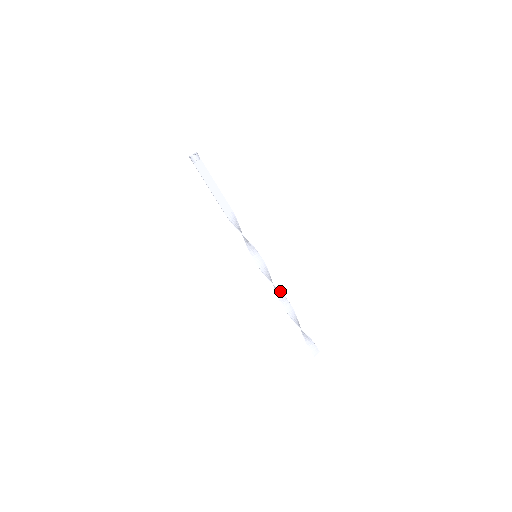
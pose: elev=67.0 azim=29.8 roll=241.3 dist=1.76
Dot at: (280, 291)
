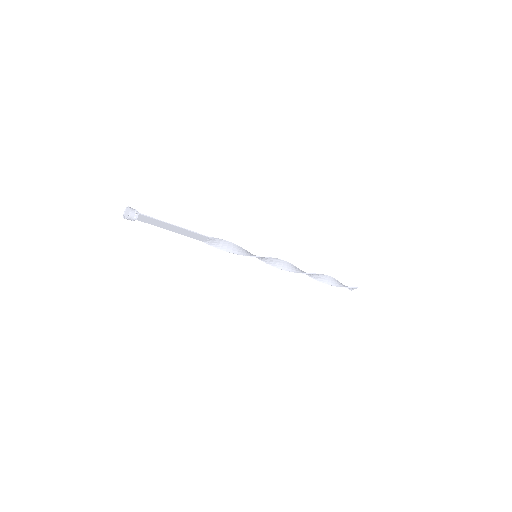
Dot at: (295, 272)
